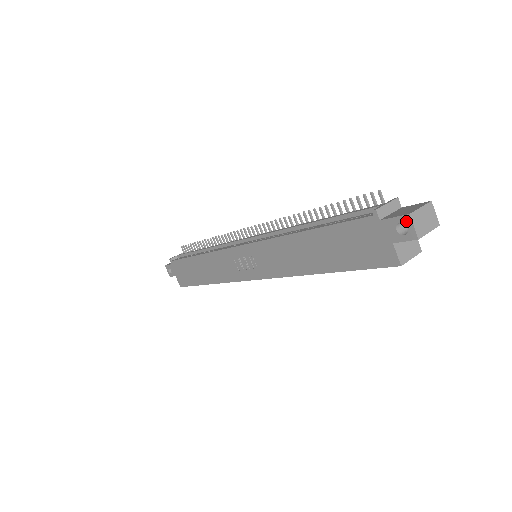
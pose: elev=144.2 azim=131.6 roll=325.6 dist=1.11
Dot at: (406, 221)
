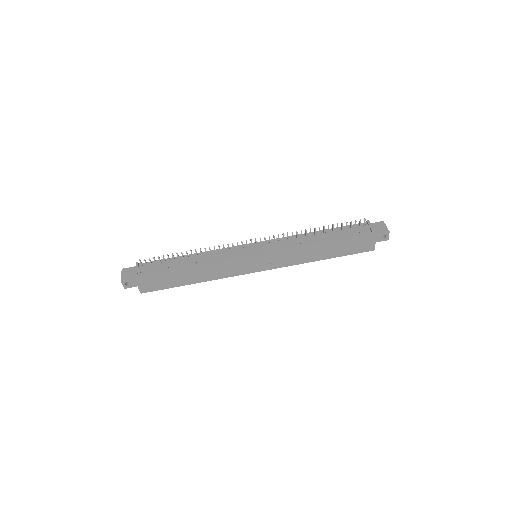
Dot at: (387, 234)
